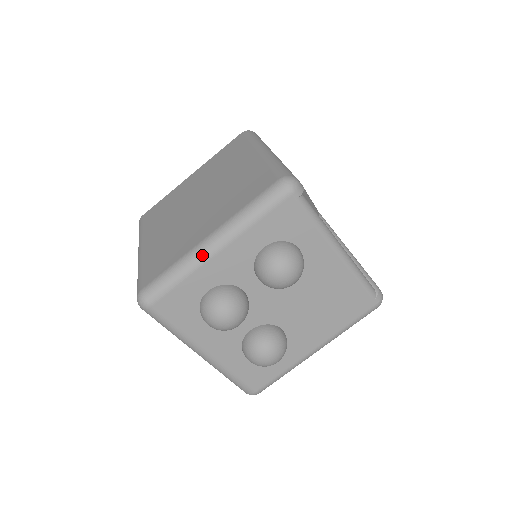
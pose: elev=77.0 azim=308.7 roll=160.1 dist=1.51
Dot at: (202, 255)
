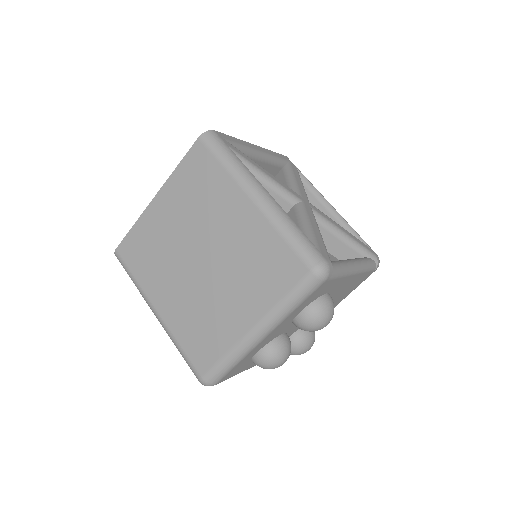
Dot at: (253, 344)
